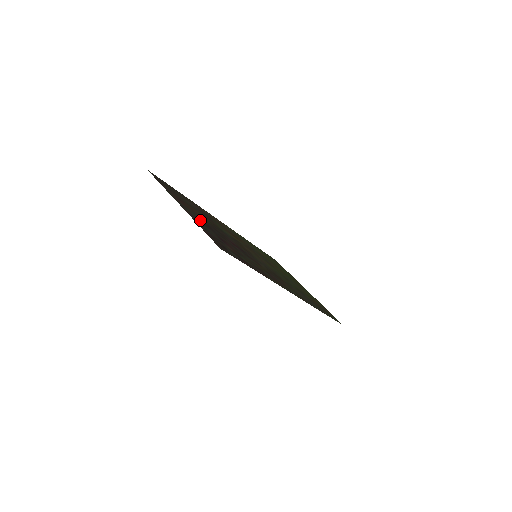
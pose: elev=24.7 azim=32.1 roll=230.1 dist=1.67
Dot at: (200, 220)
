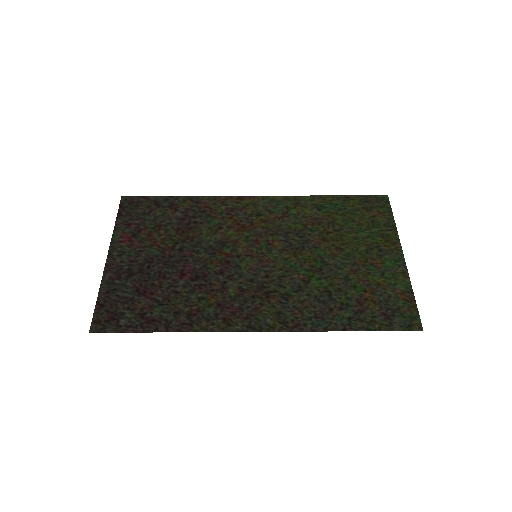
Dot at: (131, 265)
